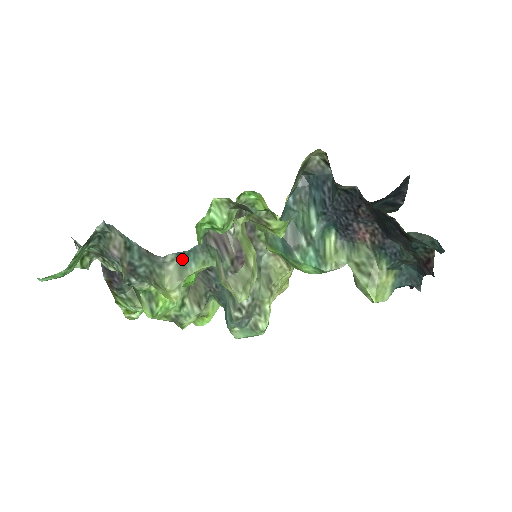
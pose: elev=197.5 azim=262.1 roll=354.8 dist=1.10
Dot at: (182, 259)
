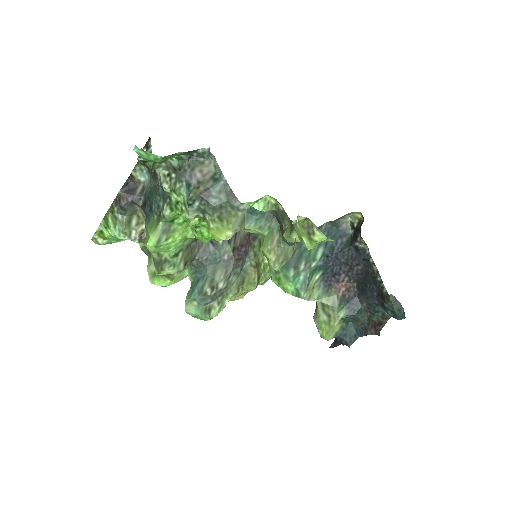
Dot at: (250, 214)
